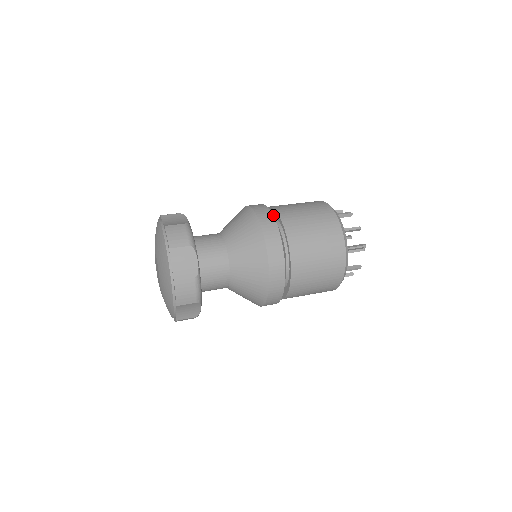
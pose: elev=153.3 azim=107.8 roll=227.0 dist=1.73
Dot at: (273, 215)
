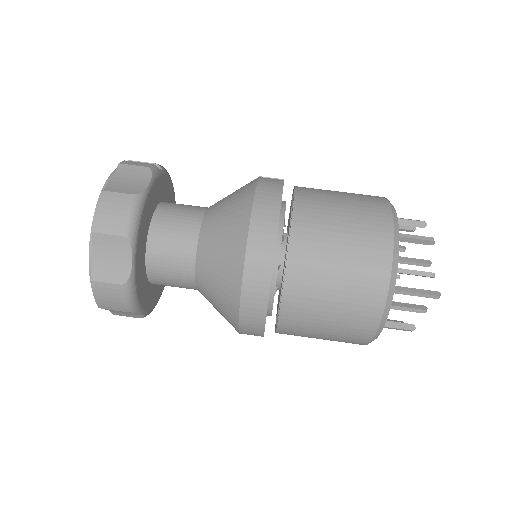
Dot at: occluded
